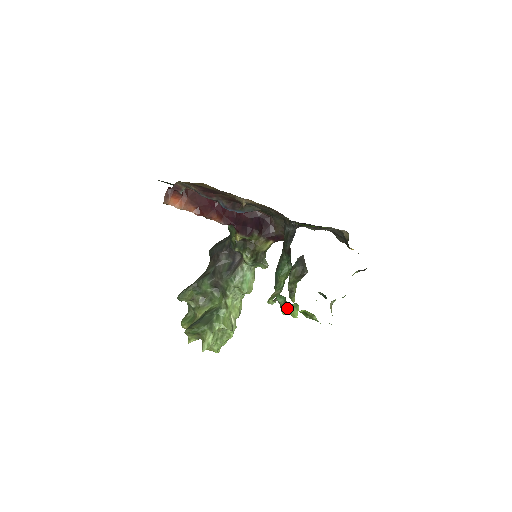
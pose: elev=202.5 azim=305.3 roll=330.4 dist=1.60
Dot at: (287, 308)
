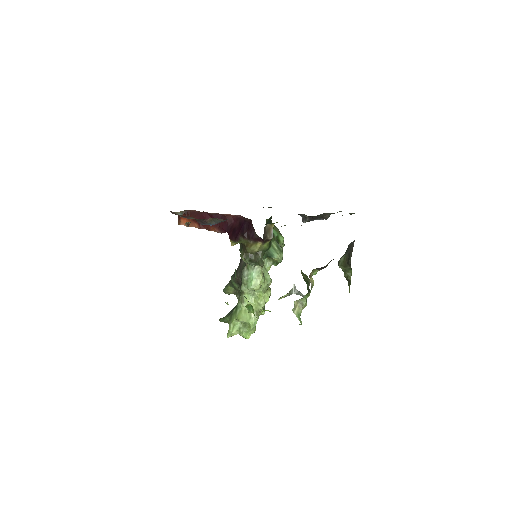
Dot at: (247, 308)
